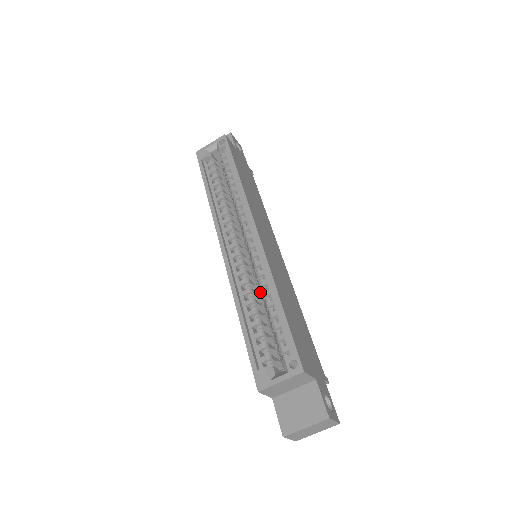
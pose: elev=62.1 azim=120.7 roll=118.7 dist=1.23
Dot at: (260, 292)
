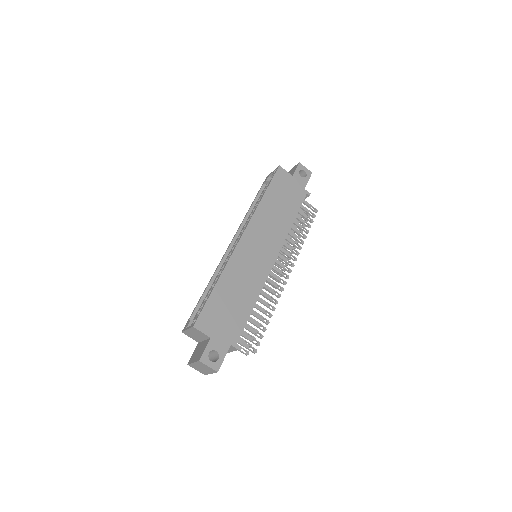
Dot at: occluded
